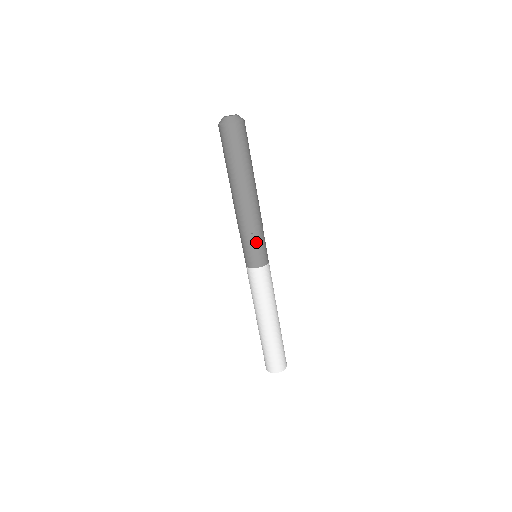
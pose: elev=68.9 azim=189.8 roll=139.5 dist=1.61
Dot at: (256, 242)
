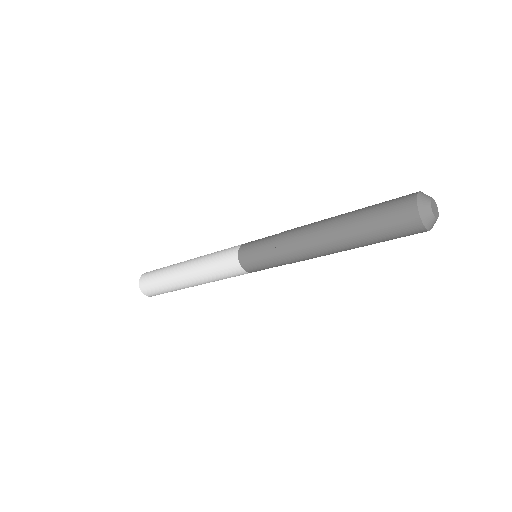
Dot at: (275, 265)
